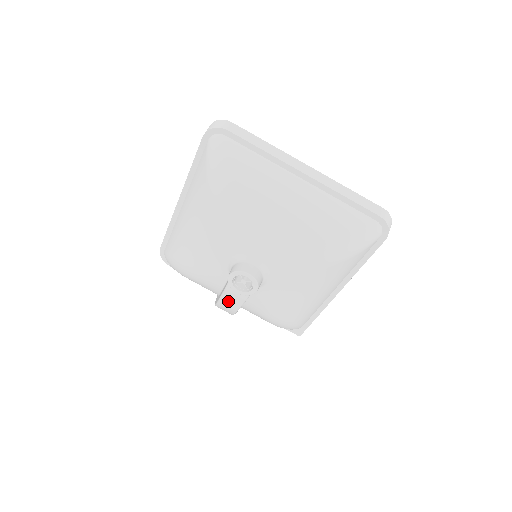
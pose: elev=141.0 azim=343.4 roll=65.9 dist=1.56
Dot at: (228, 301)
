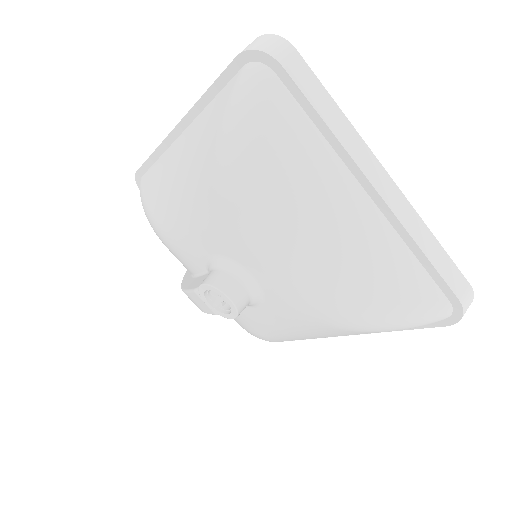
Dot at: (194, 300)
